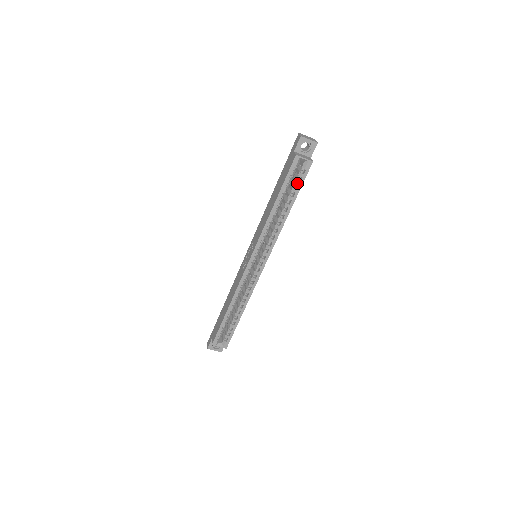
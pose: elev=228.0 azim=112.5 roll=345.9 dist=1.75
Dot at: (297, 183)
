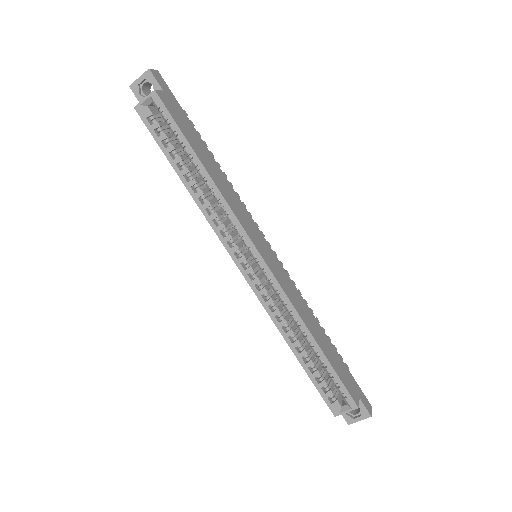
Dot at: (172, 131)
